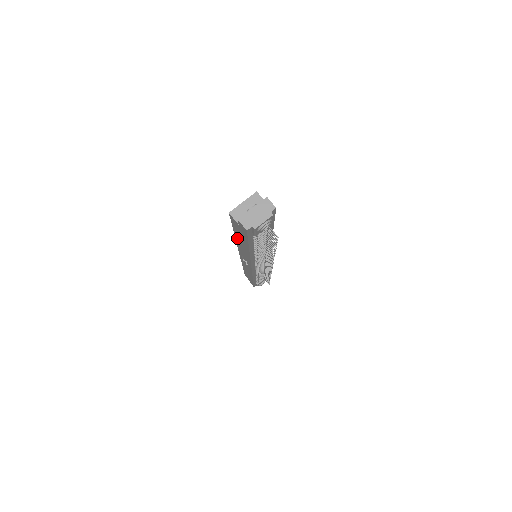
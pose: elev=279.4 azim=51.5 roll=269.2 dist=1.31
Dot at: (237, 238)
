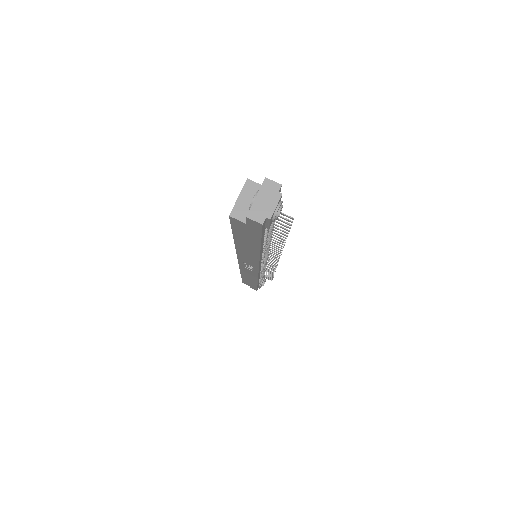
Dot at: (239, 243)
